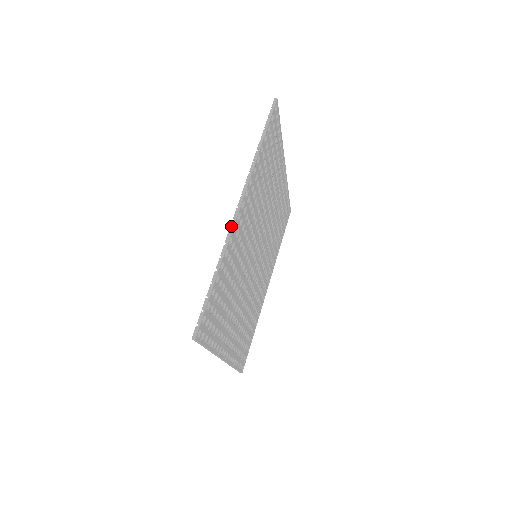
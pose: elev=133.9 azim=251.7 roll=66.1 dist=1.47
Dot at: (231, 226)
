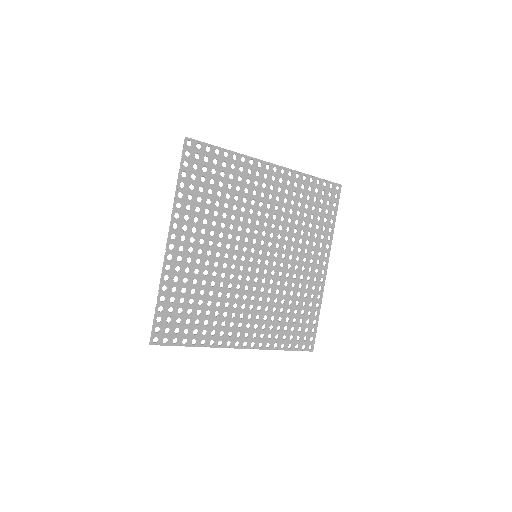
Dot at: (164, 257)
